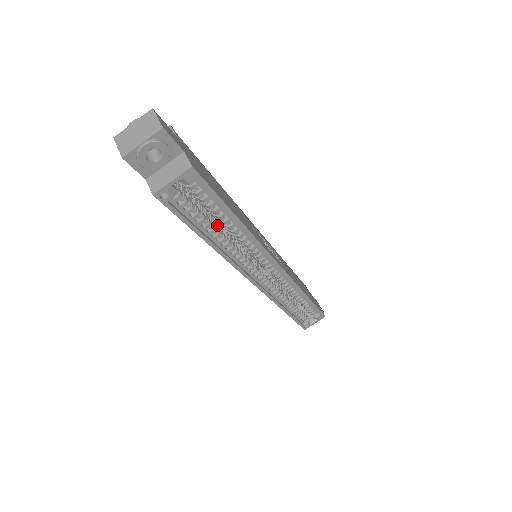
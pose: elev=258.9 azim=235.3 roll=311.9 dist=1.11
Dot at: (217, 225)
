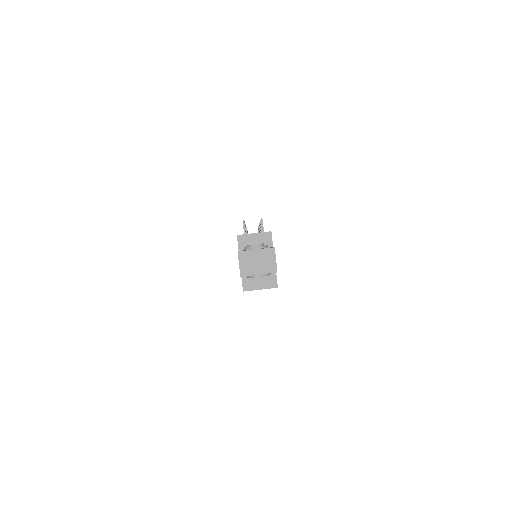
Dot at: occluded
